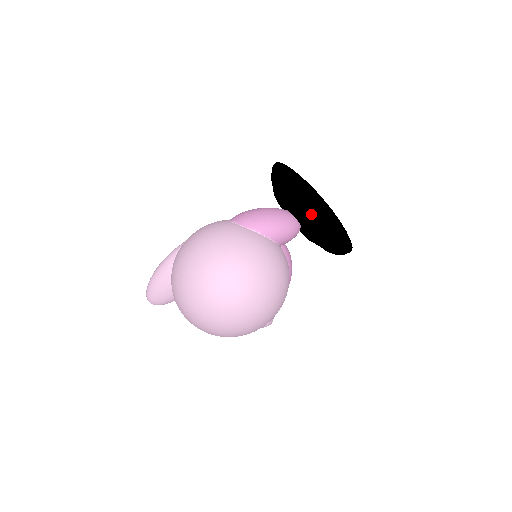
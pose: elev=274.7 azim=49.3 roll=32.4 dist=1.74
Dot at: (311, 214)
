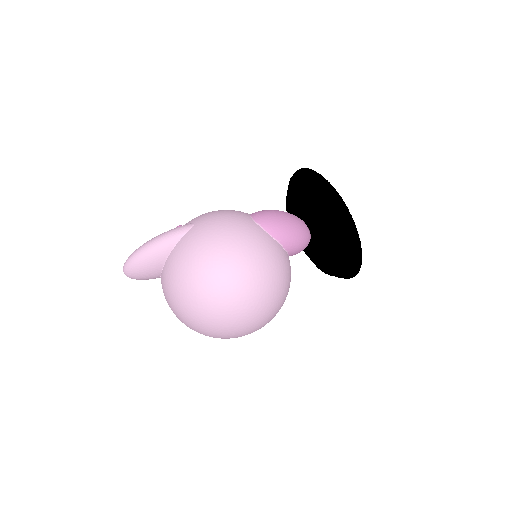
Dot at: (337, 243)
